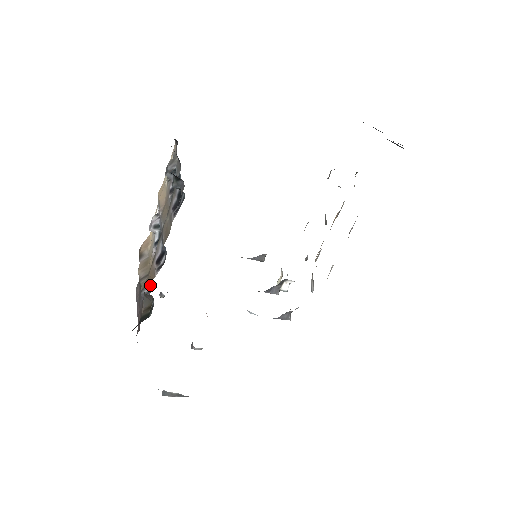
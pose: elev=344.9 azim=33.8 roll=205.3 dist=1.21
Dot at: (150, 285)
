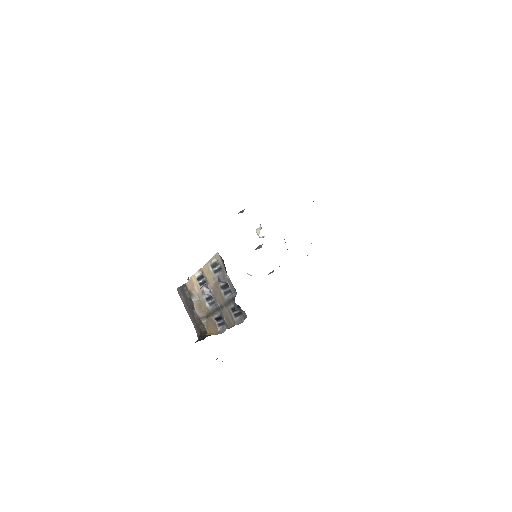
Dot at: occluded
